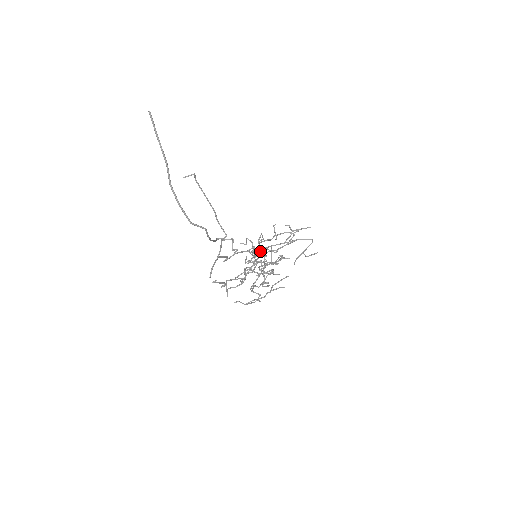
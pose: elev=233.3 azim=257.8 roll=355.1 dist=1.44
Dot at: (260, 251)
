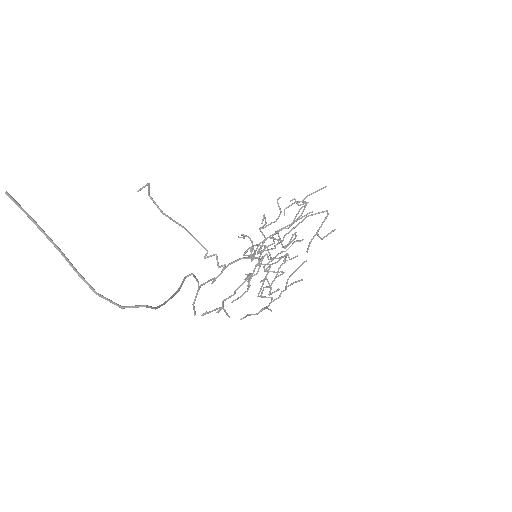
Dot at: (262, 245)
